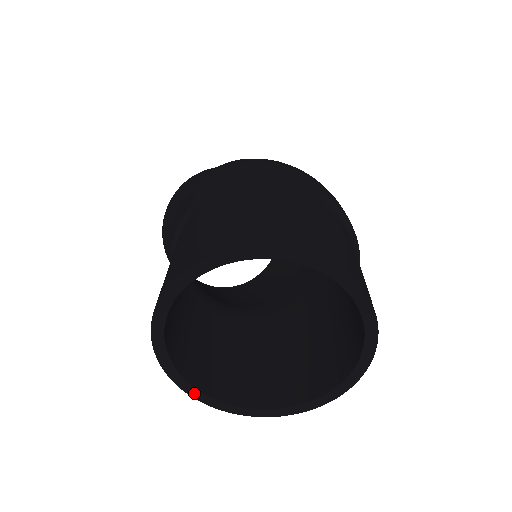
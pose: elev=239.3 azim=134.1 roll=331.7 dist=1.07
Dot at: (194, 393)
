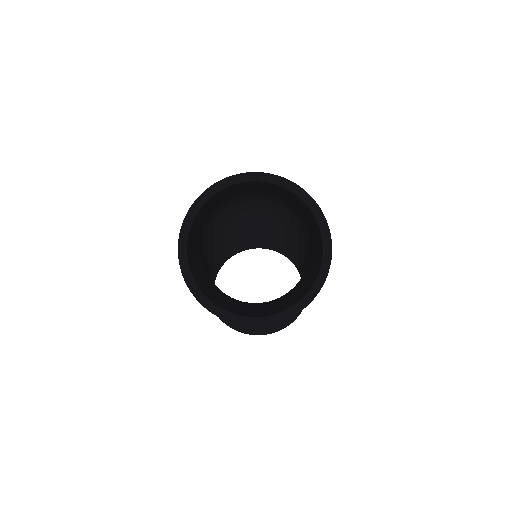
Dot at: (258, 322)
